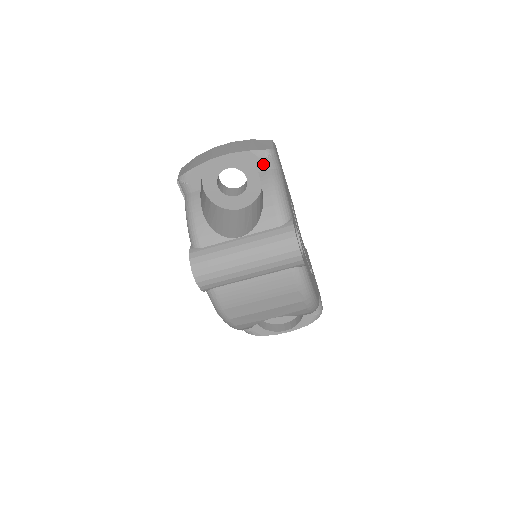
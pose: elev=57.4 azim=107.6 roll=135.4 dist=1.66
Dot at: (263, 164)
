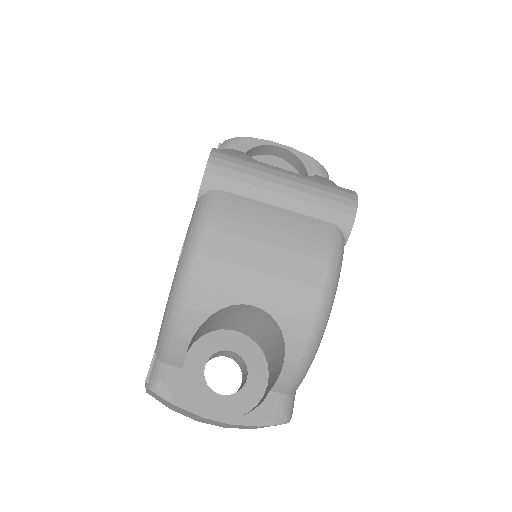
Dot at: occluded
